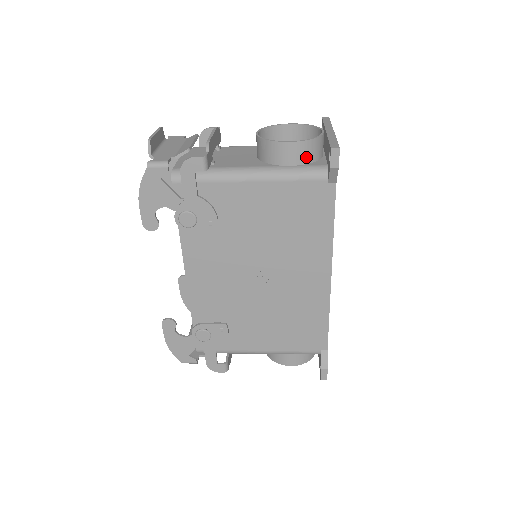
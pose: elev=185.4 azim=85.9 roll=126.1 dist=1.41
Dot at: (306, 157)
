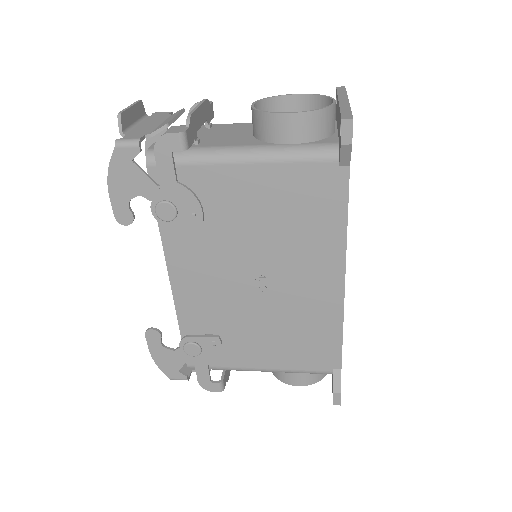
Dot at: (312, 133)
